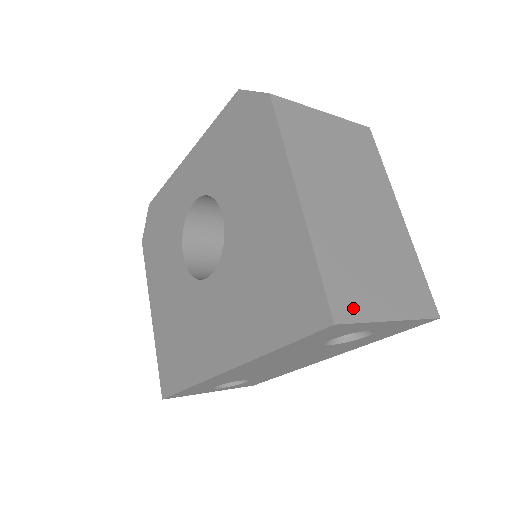
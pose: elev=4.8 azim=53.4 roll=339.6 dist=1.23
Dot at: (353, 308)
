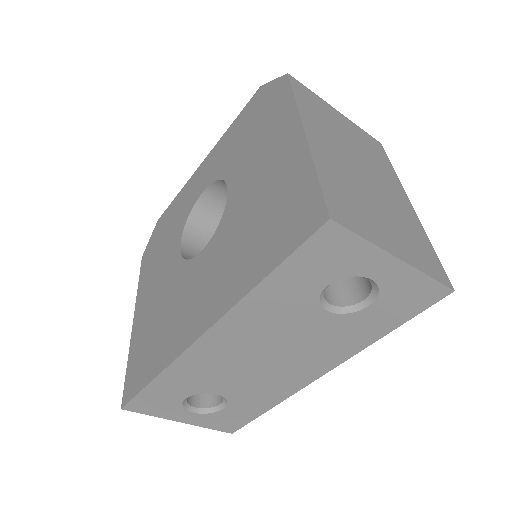
Dot at: (353, 222)
